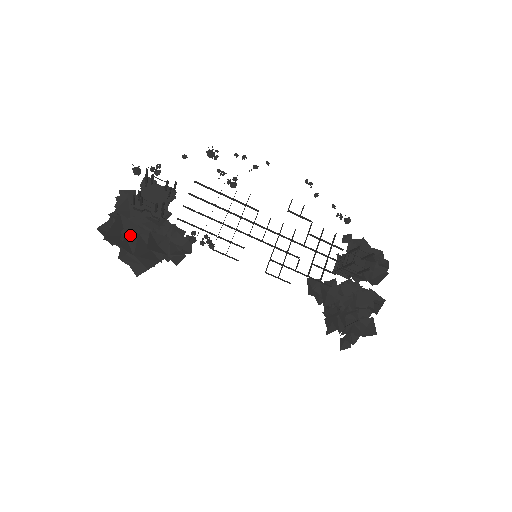
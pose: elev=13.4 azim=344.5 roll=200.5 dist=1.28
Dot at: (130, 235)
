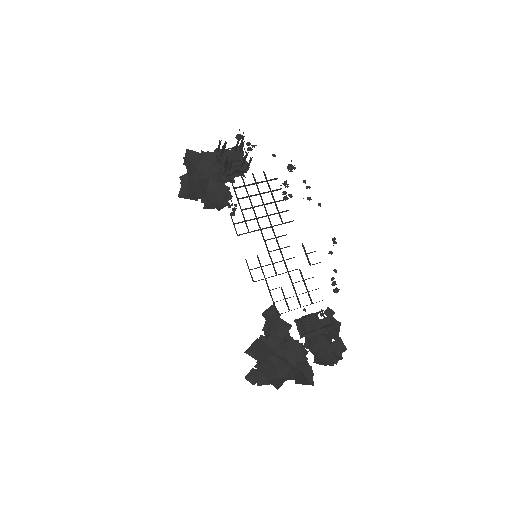
Dot at: (200, 171)
